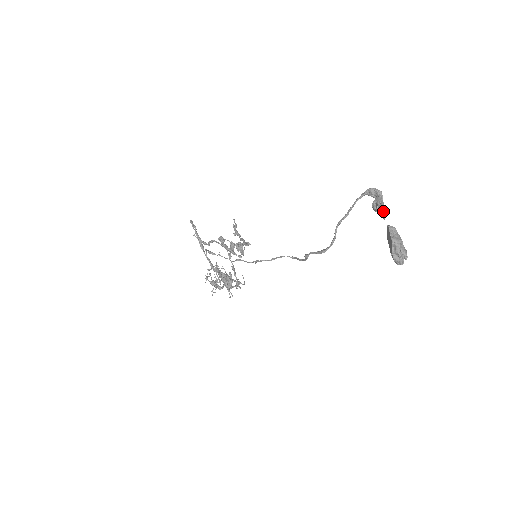
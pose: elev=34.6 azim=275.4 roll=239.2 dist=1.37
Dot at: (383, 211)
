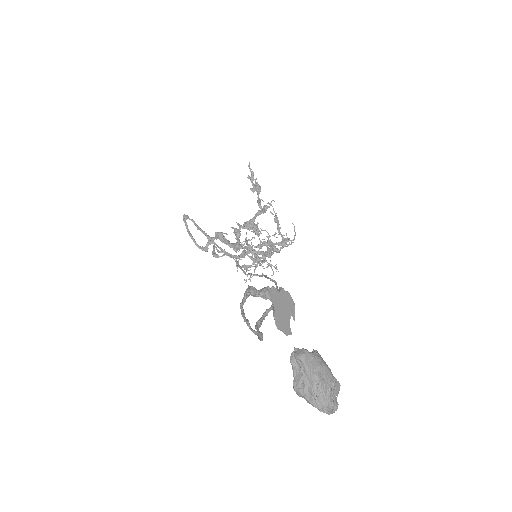
Dot at: (277, 328)
